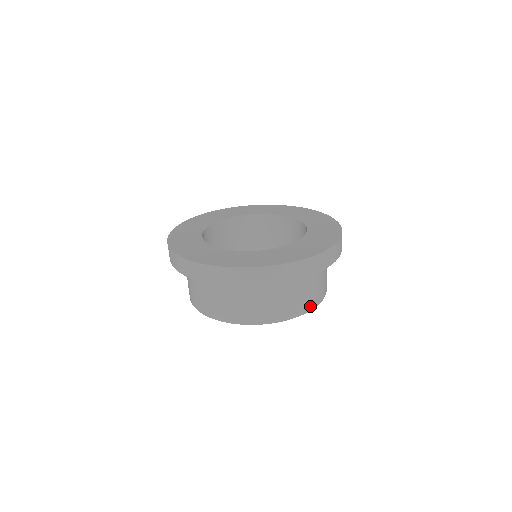
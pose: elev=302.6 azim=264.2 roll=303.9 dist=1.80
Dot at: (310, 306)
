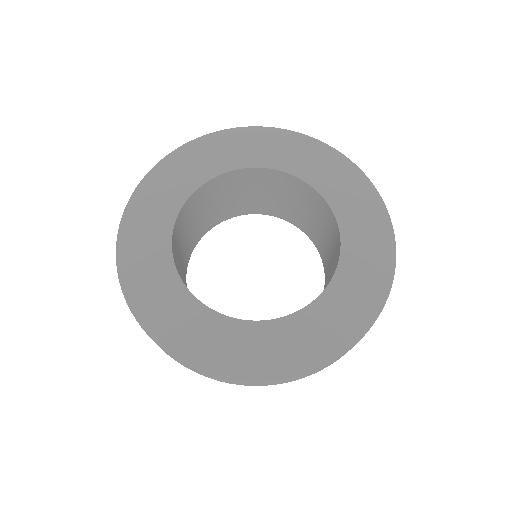
Dot at: occluded
